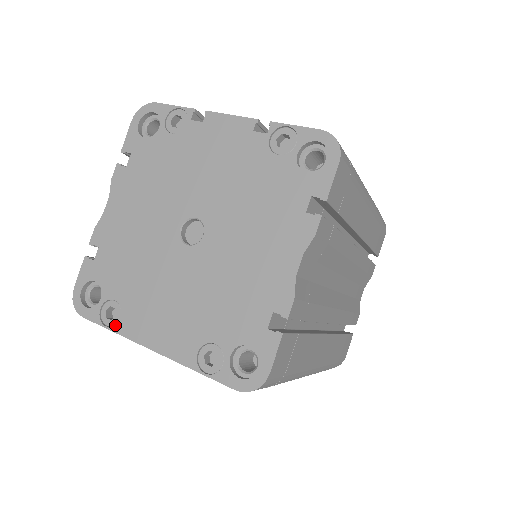
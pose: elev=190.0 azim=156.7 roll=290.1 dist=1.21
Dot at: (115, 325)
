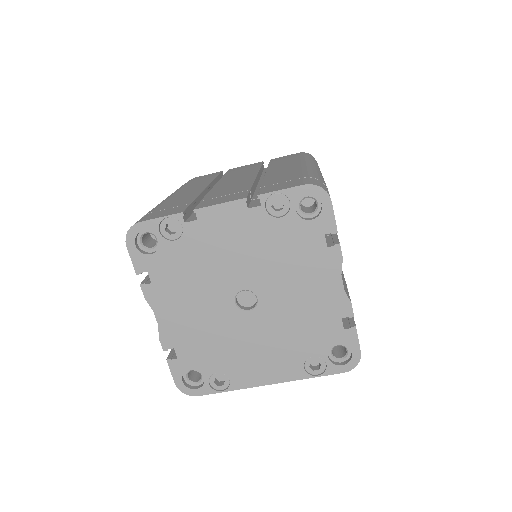
Dot at: (229, 387)
